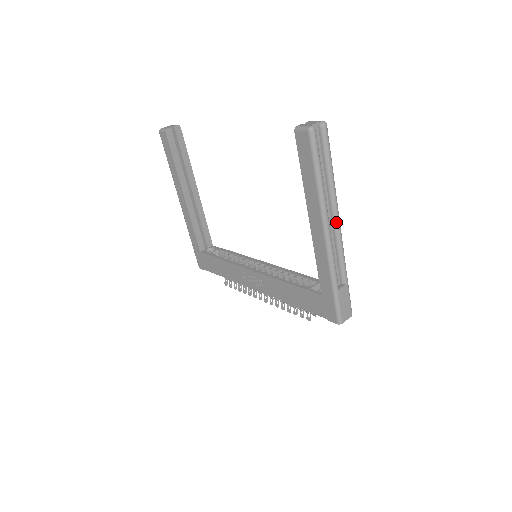
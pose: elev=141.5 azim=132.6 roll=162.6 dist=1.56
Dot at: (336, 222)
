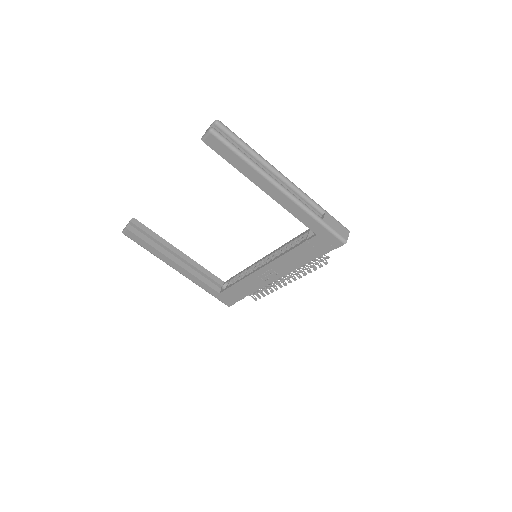
Dot at: (281, 177)
